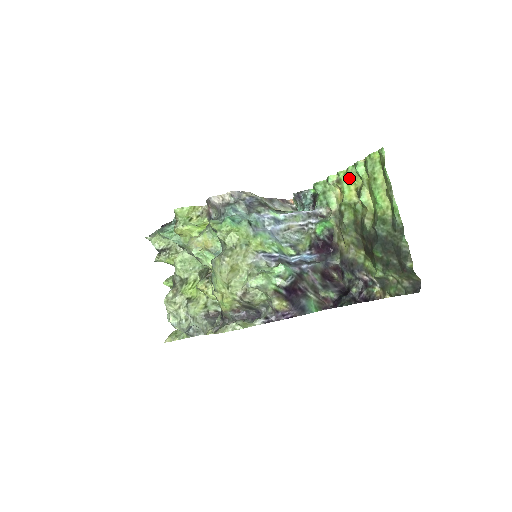
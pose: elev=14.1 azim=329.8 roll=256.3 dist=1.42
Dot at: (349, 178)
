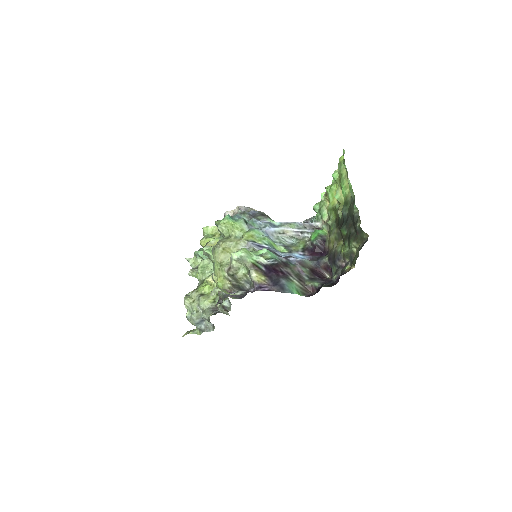
Dot at: (331, 187)
